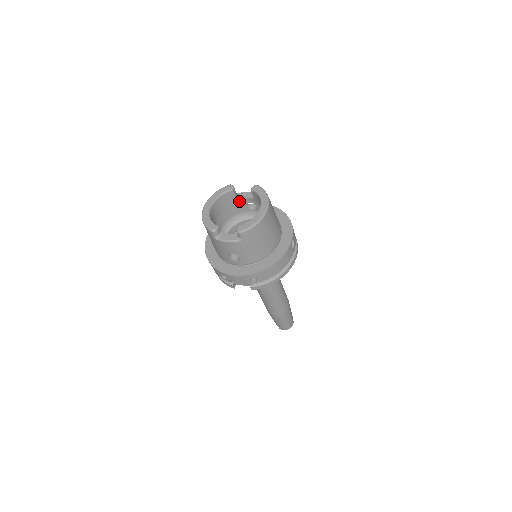
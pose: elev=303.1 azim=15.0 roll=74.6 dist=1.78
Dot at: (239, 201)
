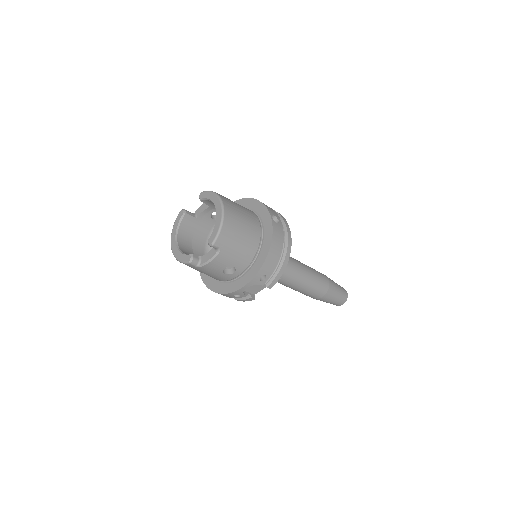
Dot at: (200, 219)
